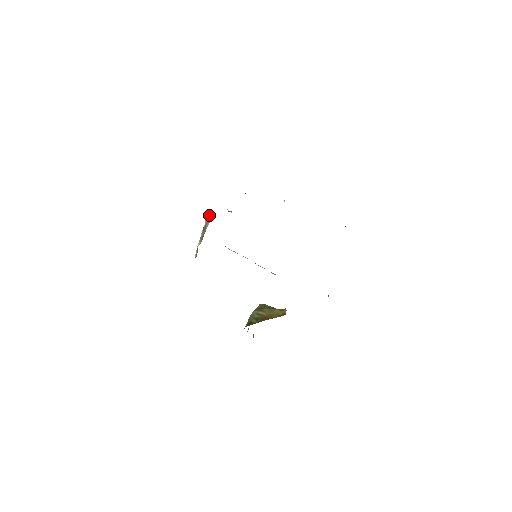
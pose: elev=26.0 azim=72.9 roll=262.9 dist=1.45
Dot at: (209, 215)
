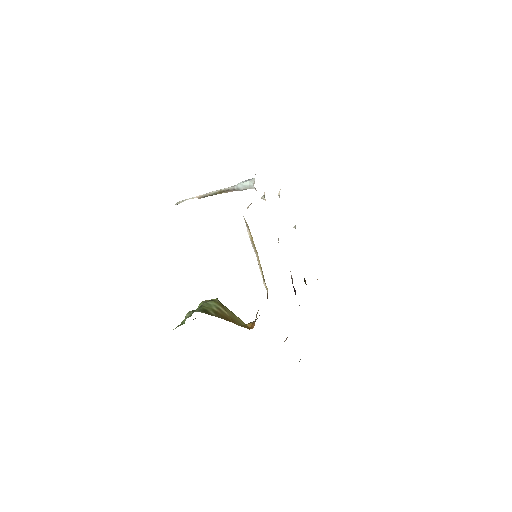
Dot at: (246, 186)
